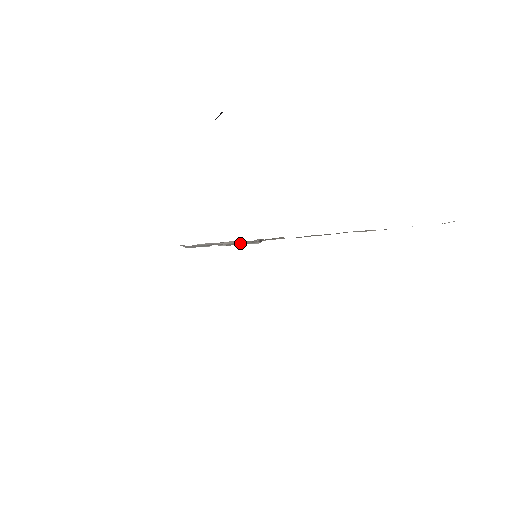
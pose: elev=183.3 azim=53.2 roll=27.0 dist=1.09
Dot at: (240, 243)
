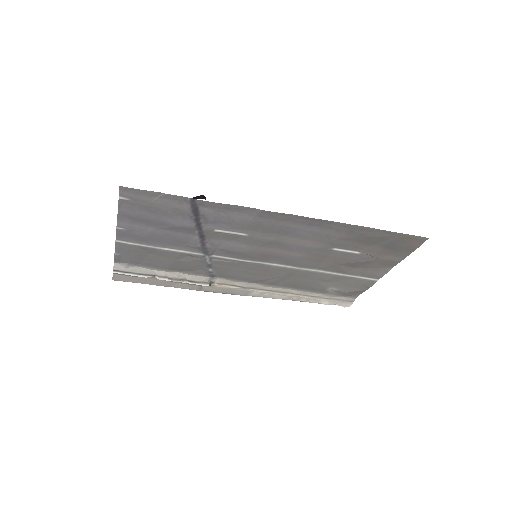
Dot at: (189, 280)
